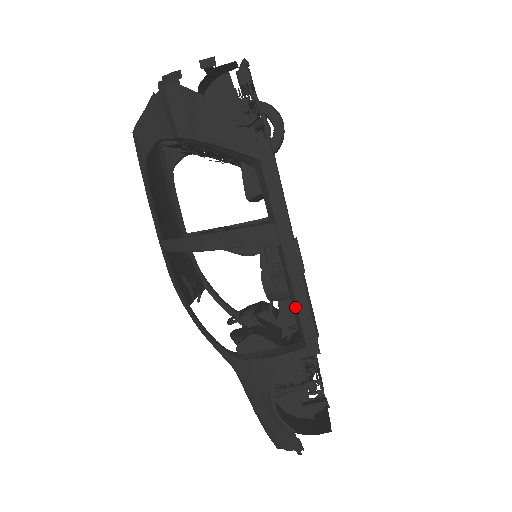
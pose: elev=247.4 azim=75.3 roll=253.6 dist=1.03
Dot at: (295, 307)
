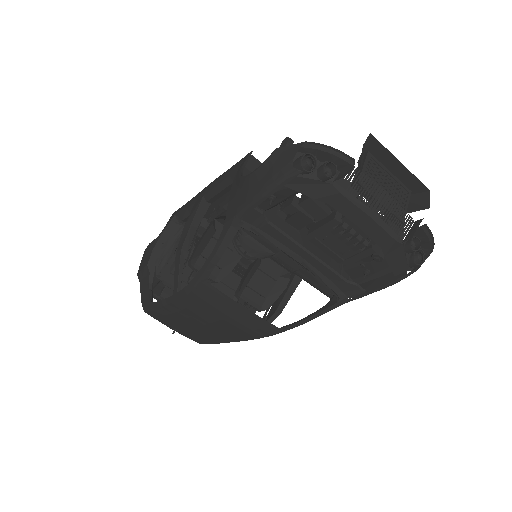
Dot at: (228, 179)
